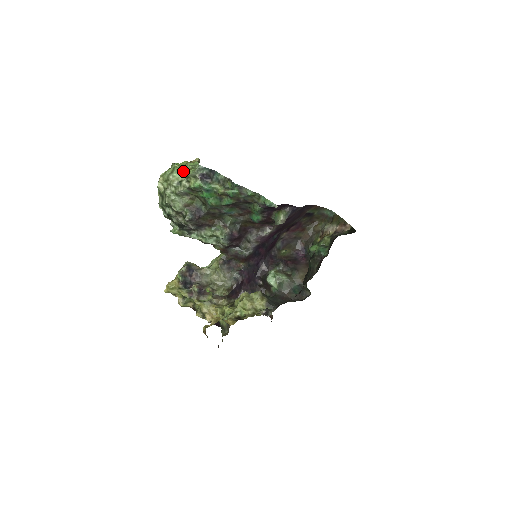
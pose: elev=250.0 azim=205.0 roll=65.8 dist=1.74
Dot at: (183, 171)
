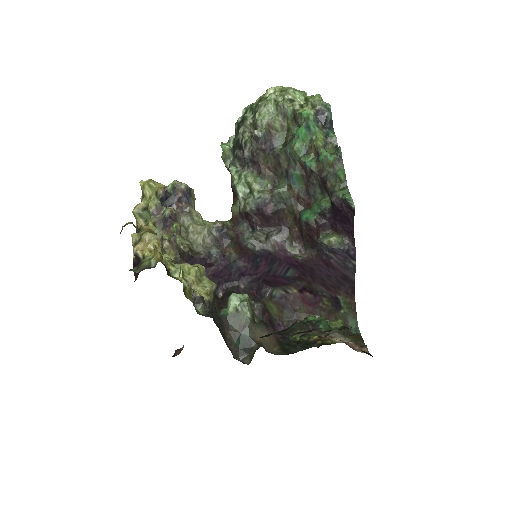
Dot at: (308, 97)
